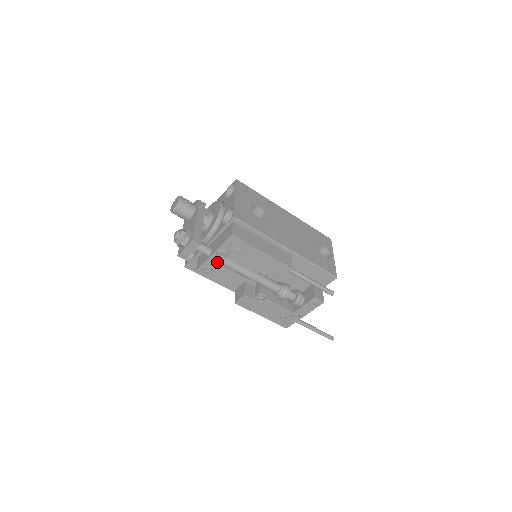
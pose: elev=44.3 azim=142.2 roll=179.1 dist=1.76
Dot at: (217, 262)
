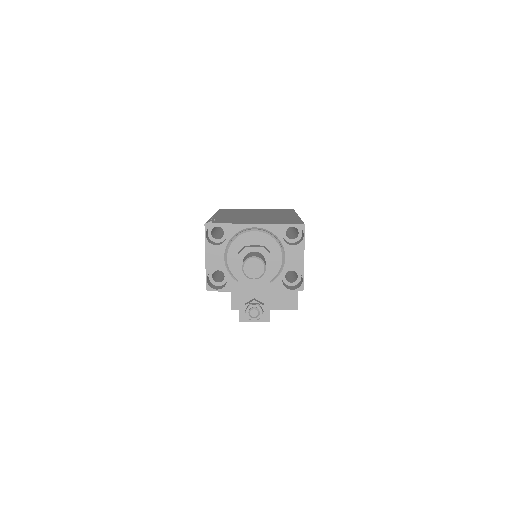
Dot at: occluded
